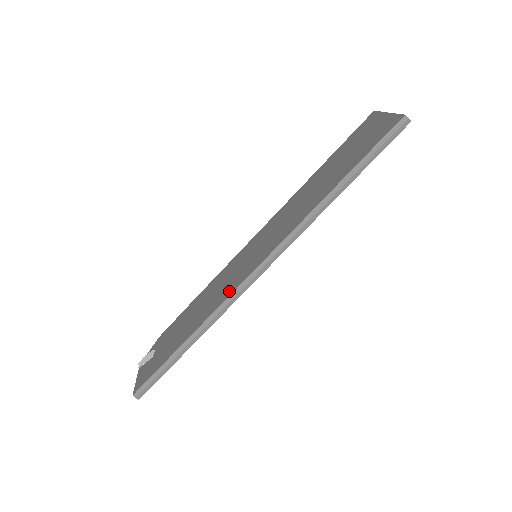
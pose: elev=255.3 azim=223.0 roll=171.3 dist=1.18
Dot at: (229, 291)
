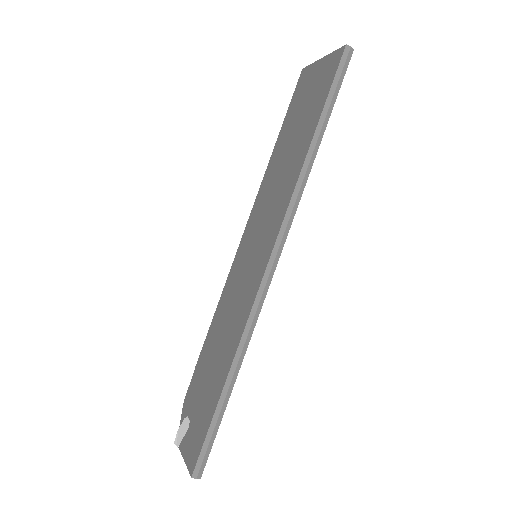
Dot at: (249, 302)
